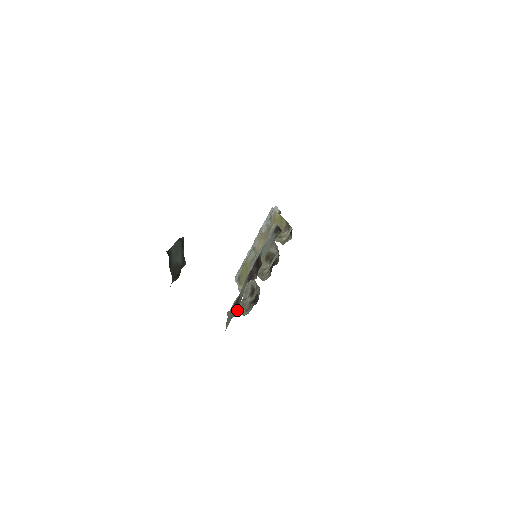
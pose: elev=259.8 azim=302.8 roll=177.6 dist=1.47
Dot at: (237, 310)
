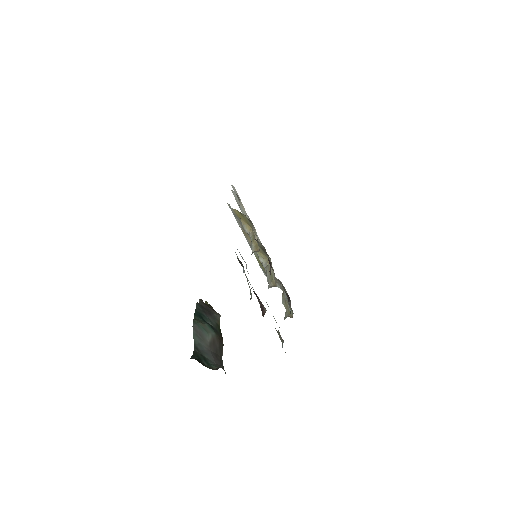
Dot at: occluded
